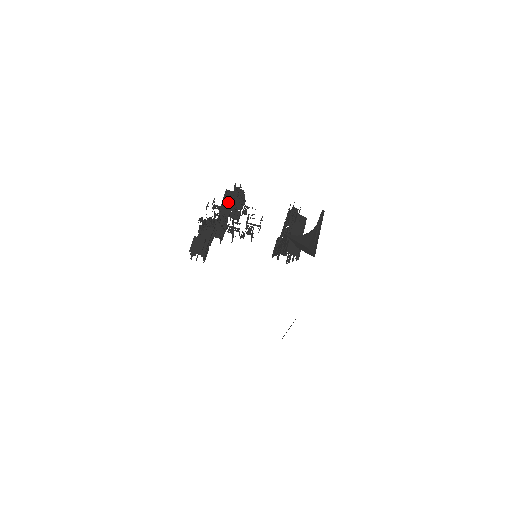
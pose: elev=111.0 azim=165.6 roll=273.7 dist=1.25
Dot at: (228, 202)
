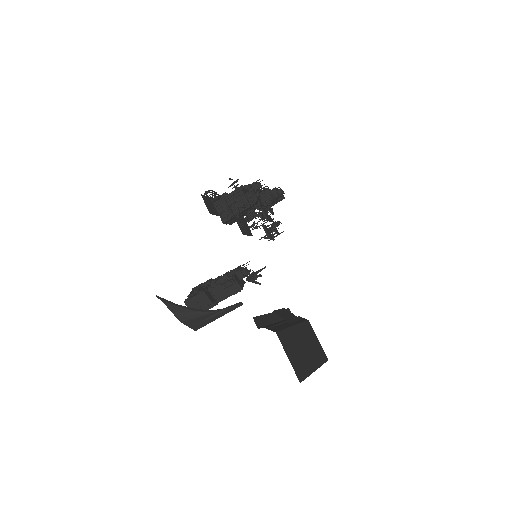
Dot at: (229, 200)
